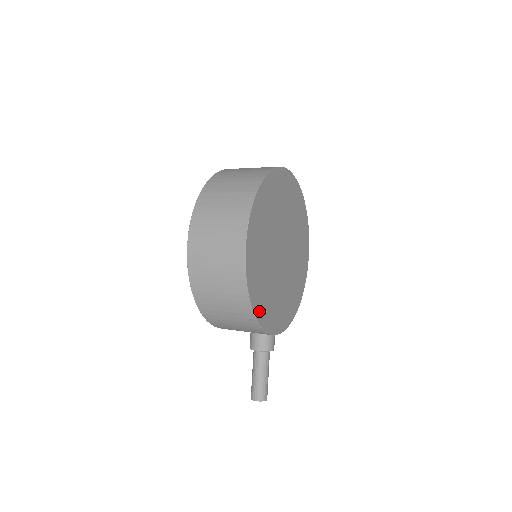
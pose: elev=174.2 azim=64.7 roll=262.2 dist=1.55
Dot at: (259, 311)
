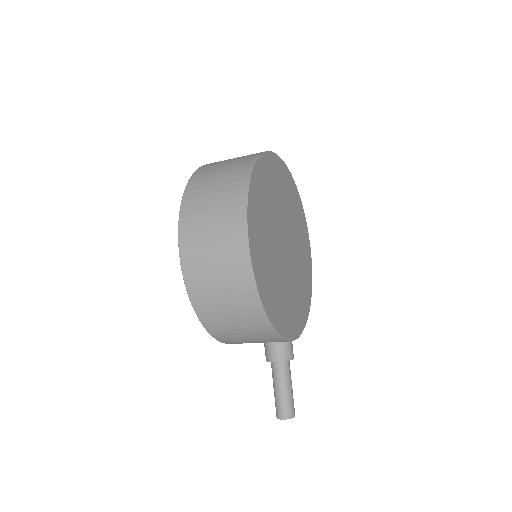
Dot at: (273, 316)
